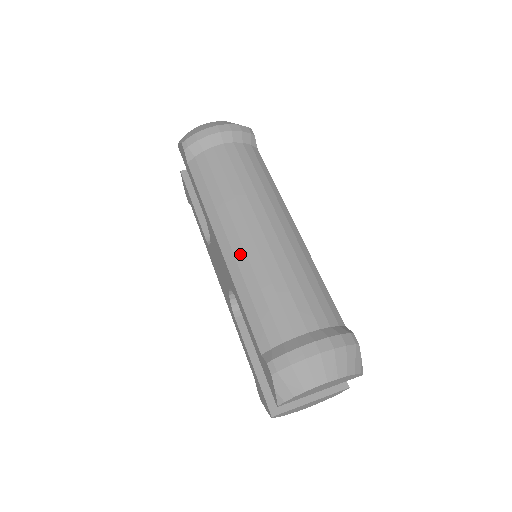
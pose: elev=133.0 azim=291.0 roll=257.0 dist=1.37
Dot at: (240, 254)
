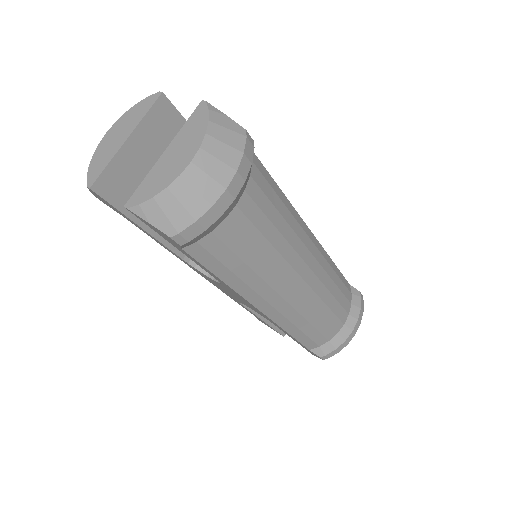
Dot at: (288, 311)
